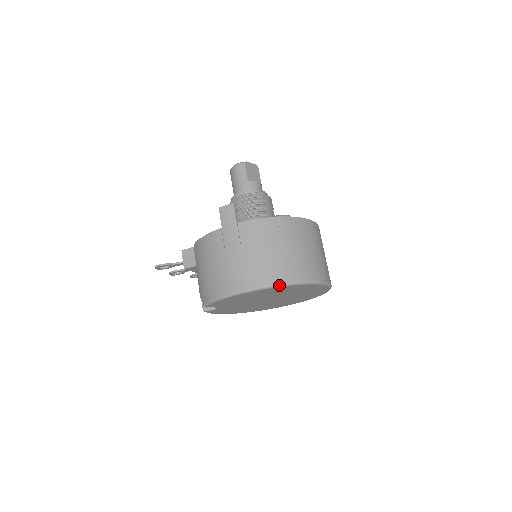
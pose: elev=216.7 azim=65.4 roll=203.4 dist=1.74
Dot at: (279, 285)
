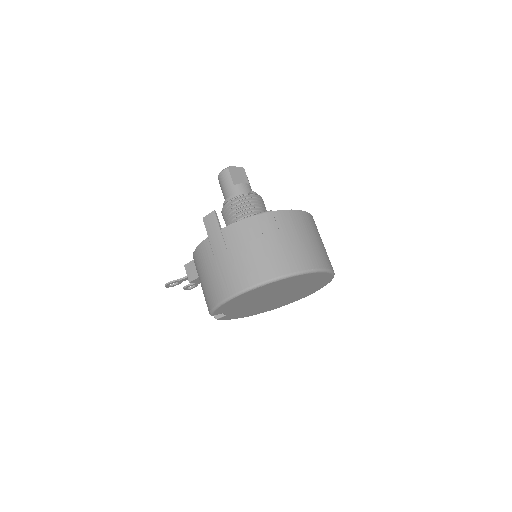
Dot at: (269, 281)
